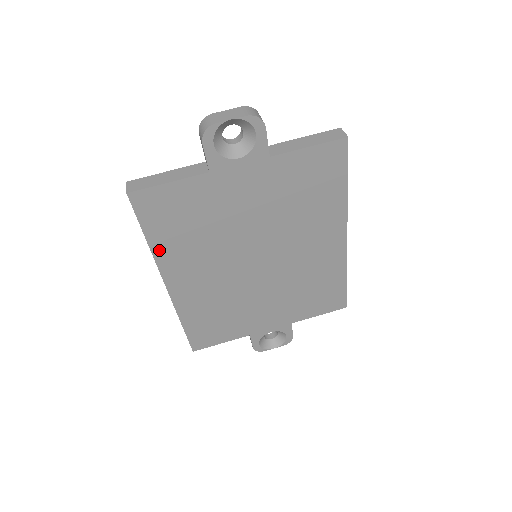
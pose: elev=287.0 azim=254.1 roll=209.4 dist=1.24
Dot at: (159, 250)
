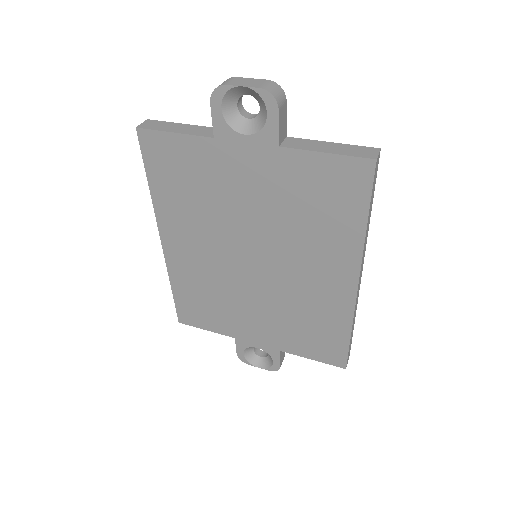
Dot at: (159, 200)
